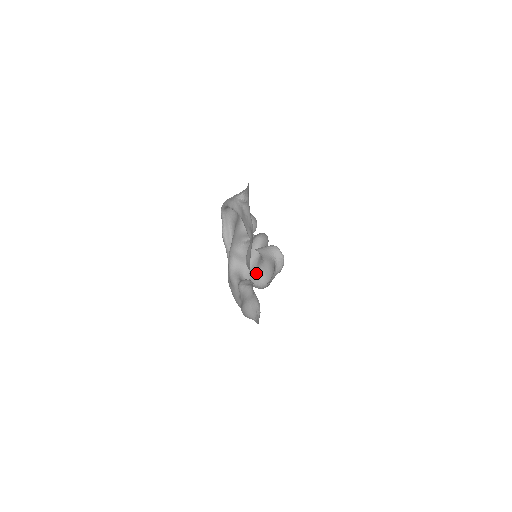
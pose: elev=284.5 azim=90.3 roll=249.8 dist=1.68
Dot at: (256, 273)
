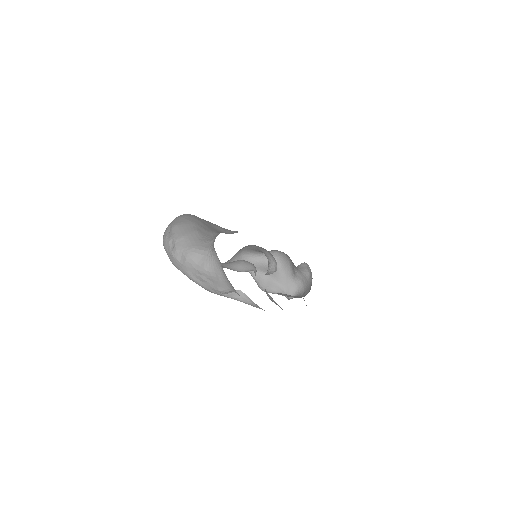
Dot at: occluded
